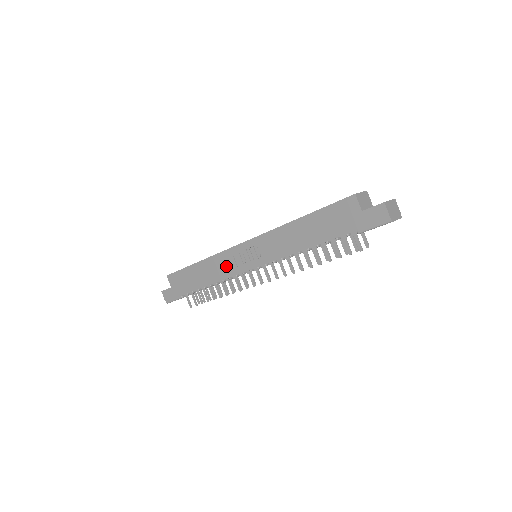
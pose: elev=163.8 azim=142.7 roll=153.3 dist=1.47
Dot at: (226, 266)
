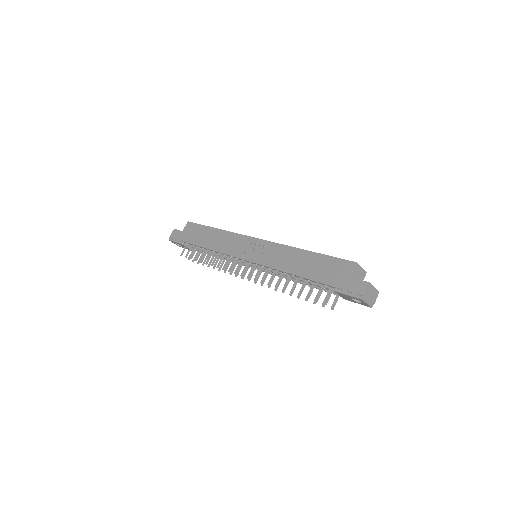
Dot at: (231, 245)
